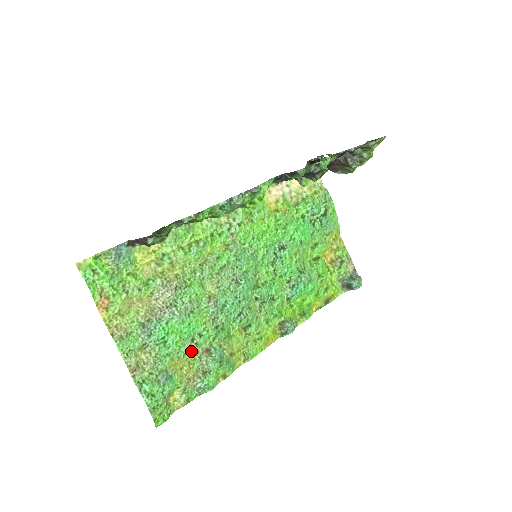
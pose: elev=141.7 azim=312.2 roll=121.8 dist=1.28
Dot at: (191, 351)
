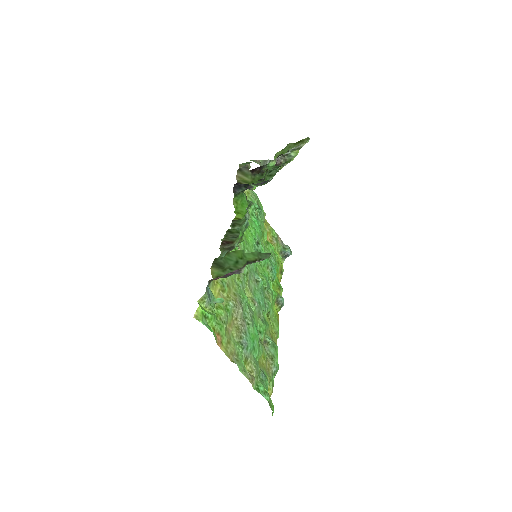
Dot at: (262, 347)
